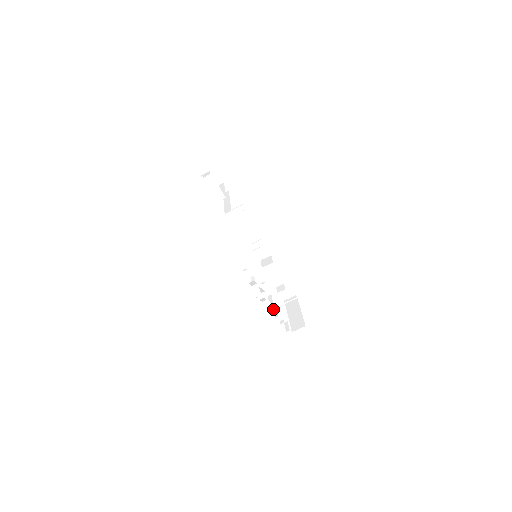
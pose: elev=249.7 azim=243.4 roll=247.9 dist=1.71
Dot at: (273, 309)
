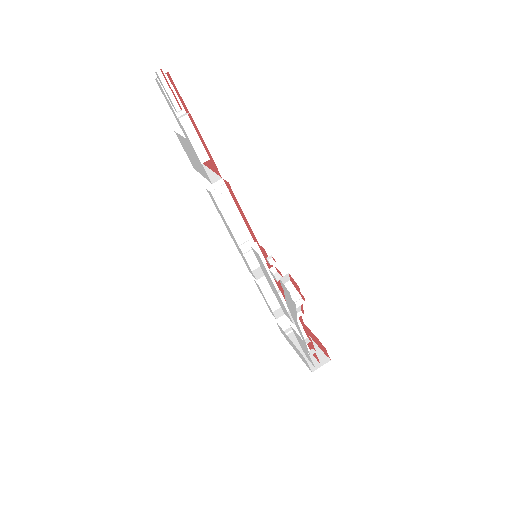
Dot at: (302, 330)
